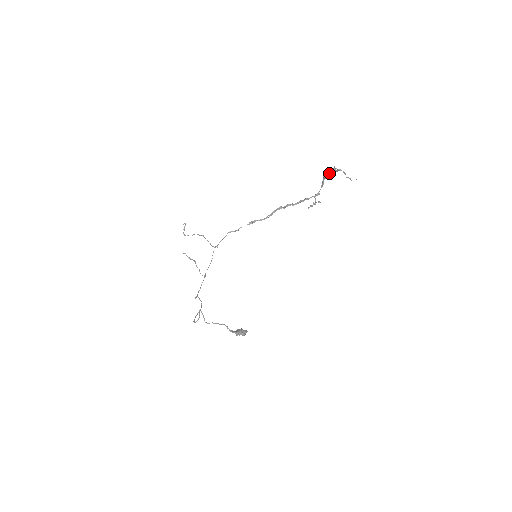
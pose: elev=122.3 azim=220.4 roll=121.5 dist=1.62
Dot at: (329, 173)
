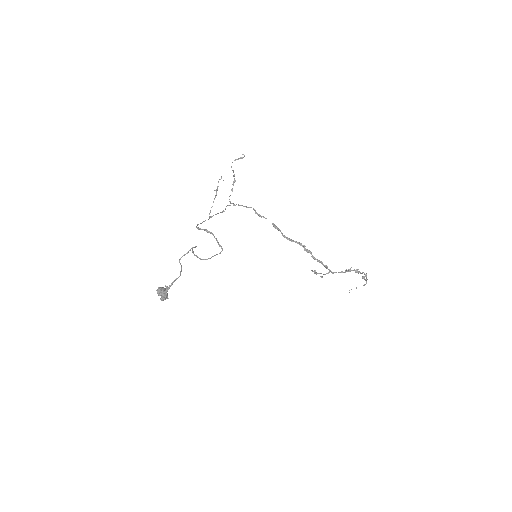
Dot at: (360, 273)
